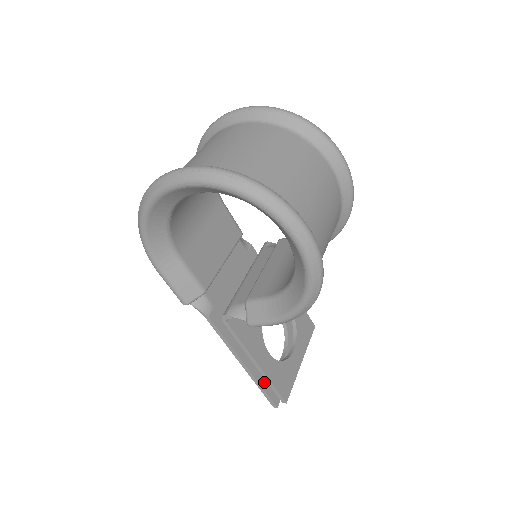
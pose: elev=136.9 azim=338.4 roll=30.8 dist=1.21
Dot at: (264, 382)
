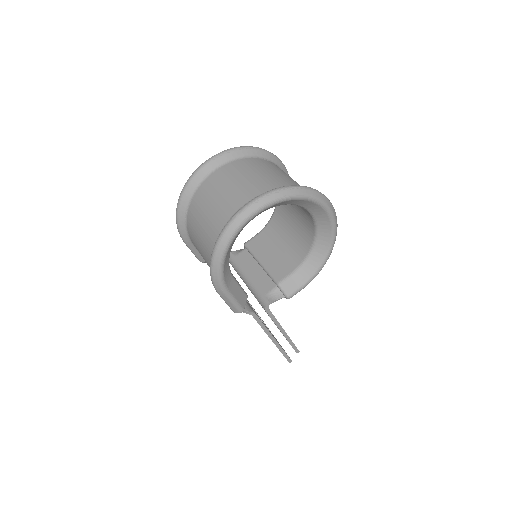
Dot at: occluded
